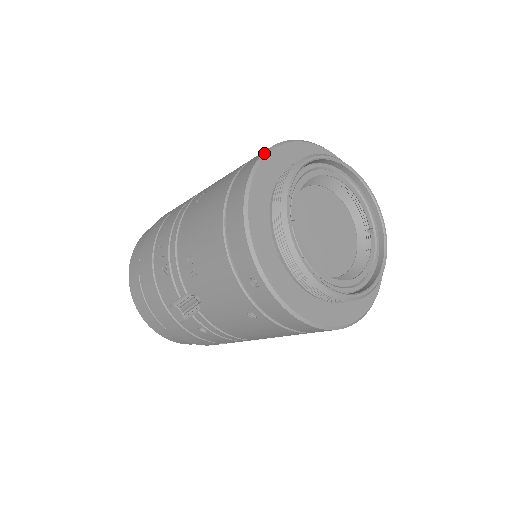
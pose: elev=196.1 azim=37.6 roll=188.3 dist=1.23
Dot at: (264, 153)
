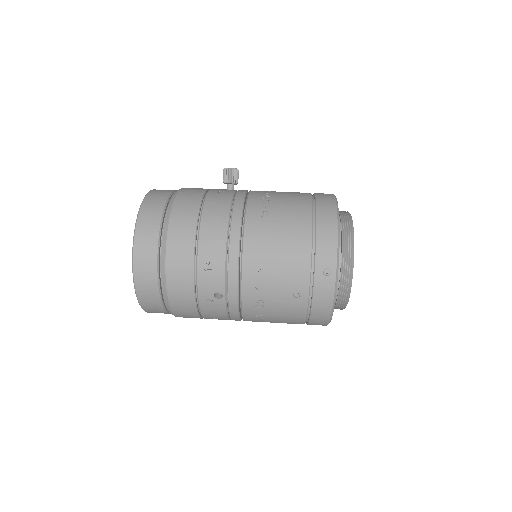
Dot at: (331, 316)
